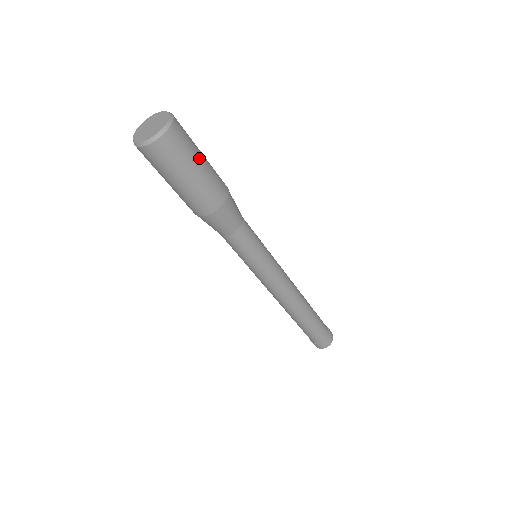
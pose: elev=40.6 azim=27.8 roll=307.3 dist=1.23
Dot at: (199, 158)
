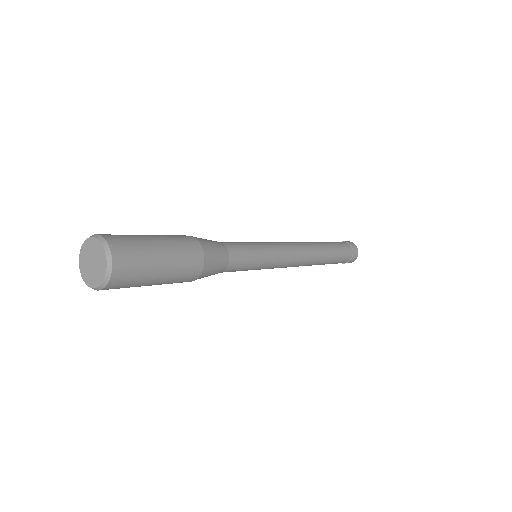
Dot at: (149, 284)
